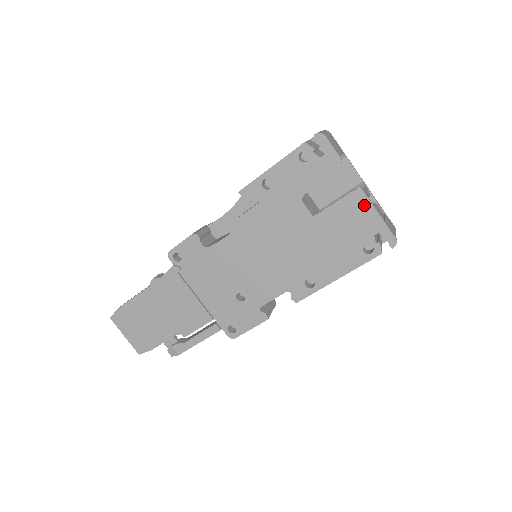
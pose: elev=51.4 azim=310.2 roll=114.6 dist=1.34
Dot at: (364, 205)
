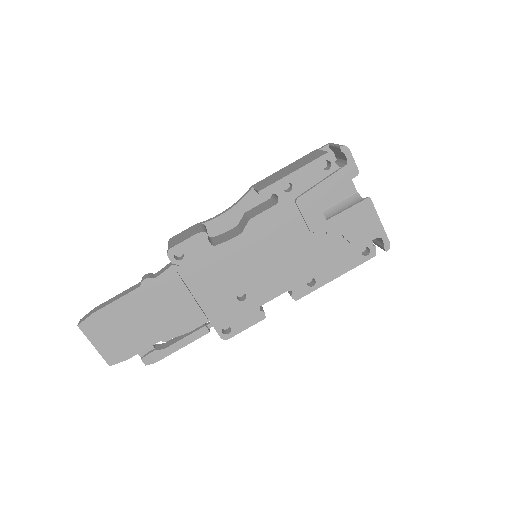
Dot at: (370, 213)
